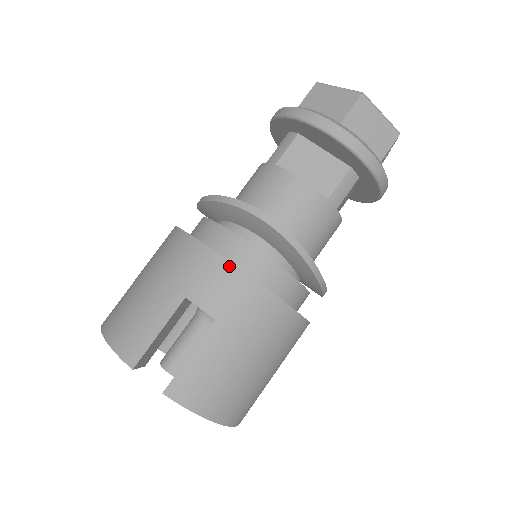
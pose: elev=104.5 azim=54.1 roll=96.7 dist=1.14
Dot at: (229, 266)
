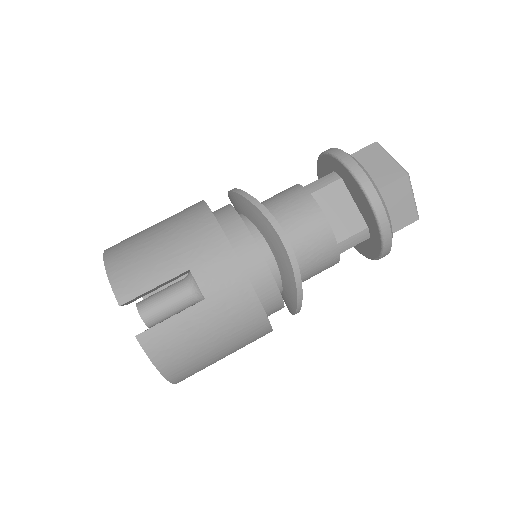
Dot at: (236, 262)
